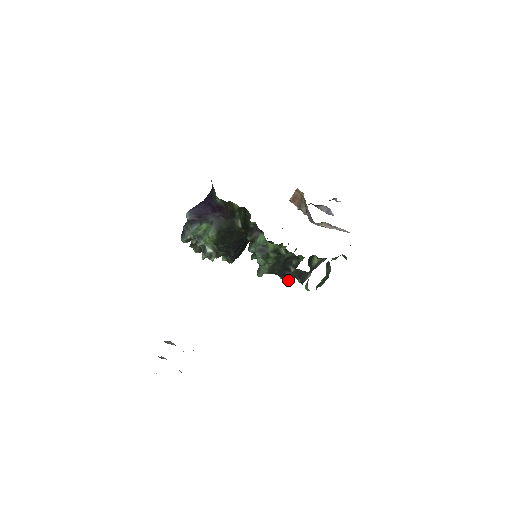
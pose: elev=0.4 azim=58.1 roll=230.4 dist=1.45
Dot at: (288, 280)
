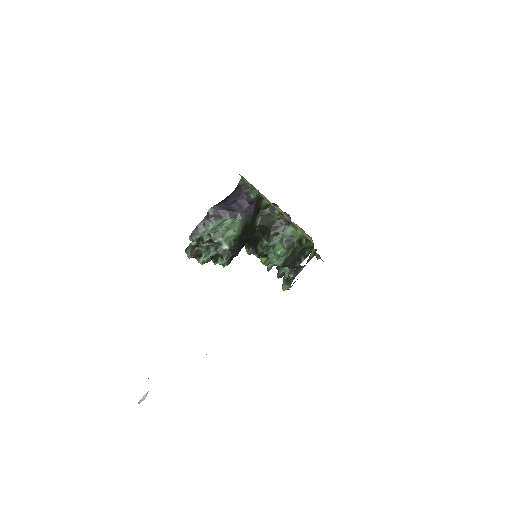
Dot at: occluded
